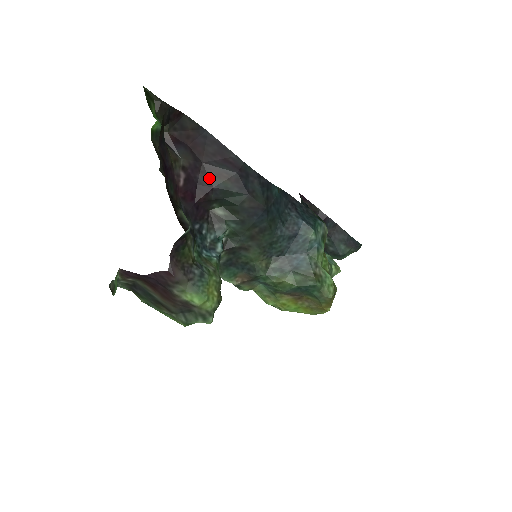
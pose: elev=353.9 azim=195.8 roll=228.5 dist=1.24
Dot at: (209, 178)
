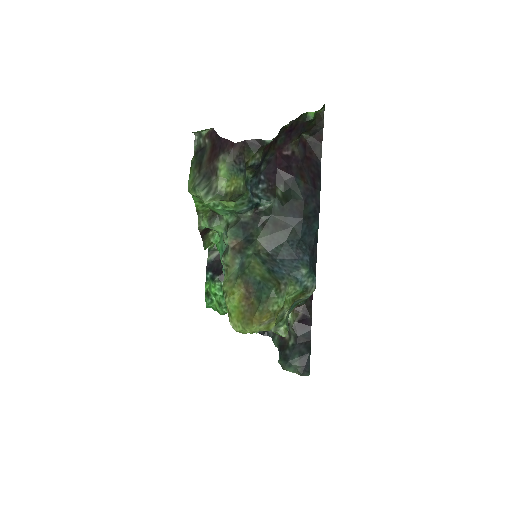
Dot at: (297, 172)
